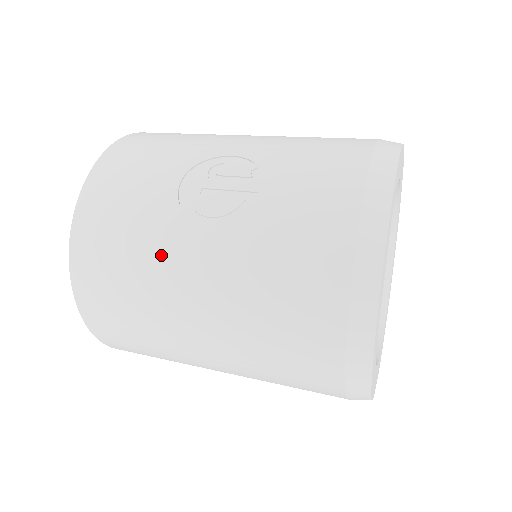
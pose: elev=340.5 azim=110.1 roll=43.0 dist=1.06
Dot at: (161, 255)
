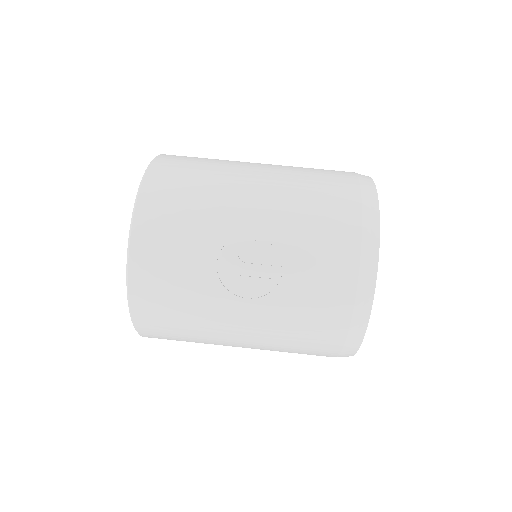
Dot at: (212, 315)
